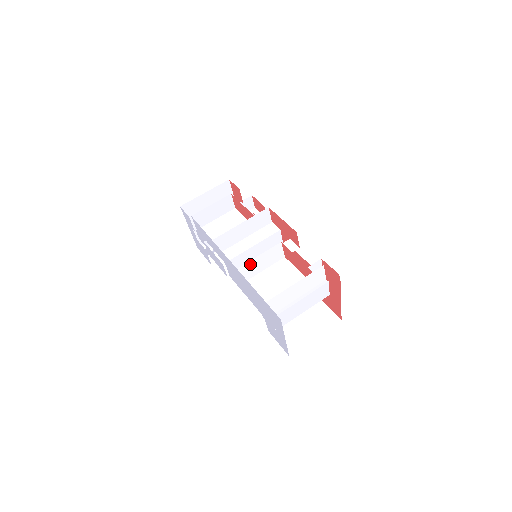
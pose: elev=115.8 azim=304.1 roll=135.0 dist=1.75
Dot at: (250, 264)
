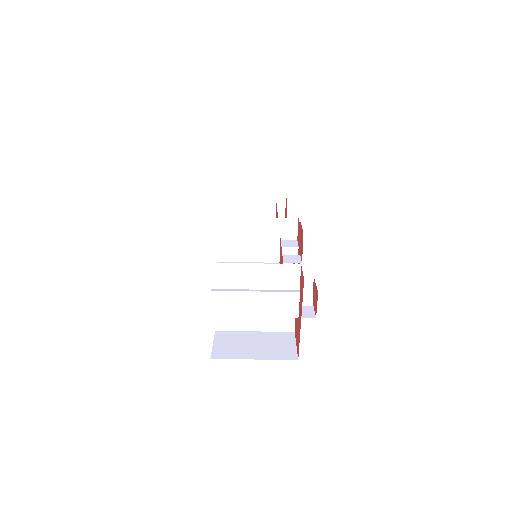
Dot at: (234, 242)
